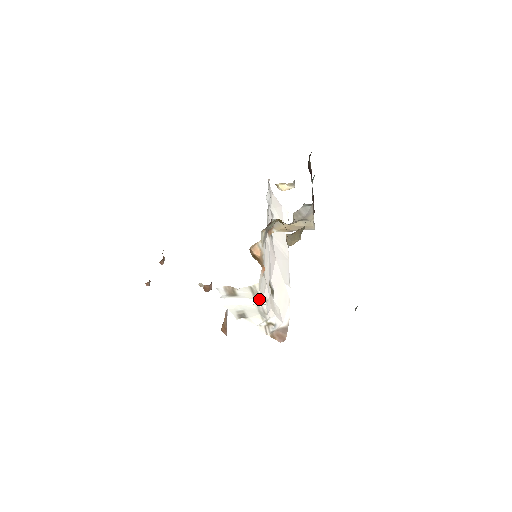
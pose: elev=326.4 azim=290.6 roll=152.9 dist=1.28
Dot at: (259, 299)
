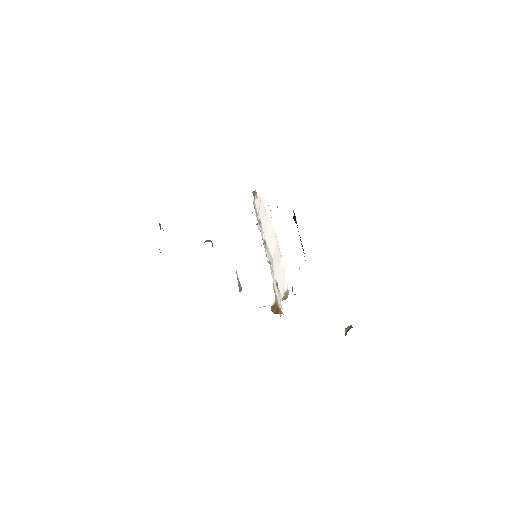
Dot at: occluded
